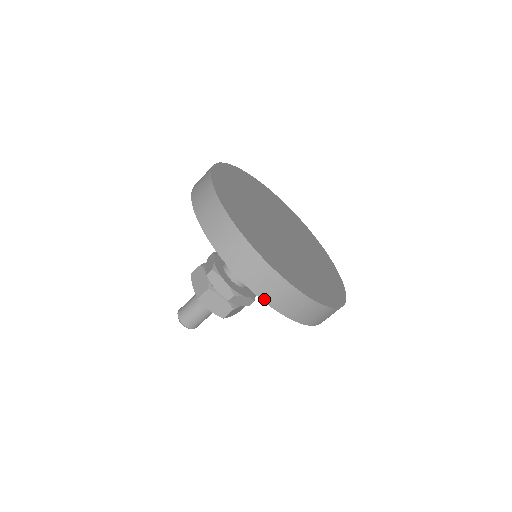
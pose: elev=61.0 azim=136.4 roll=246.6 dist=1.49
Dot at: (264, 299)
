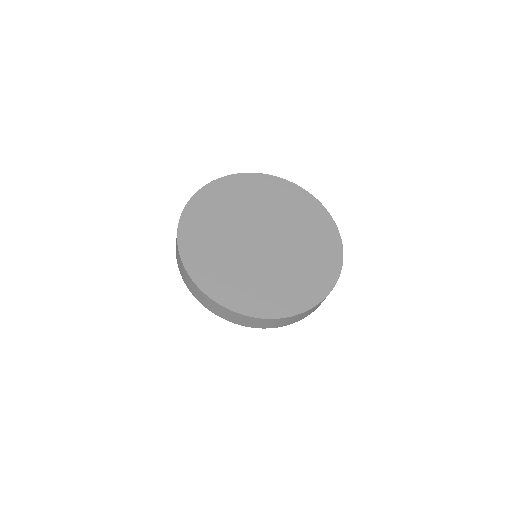
Dot at: occluded
